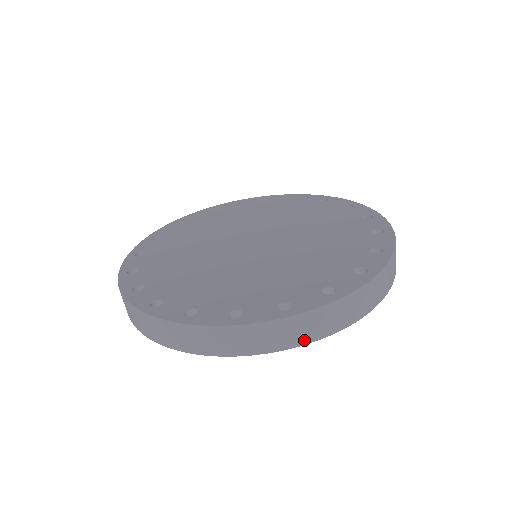
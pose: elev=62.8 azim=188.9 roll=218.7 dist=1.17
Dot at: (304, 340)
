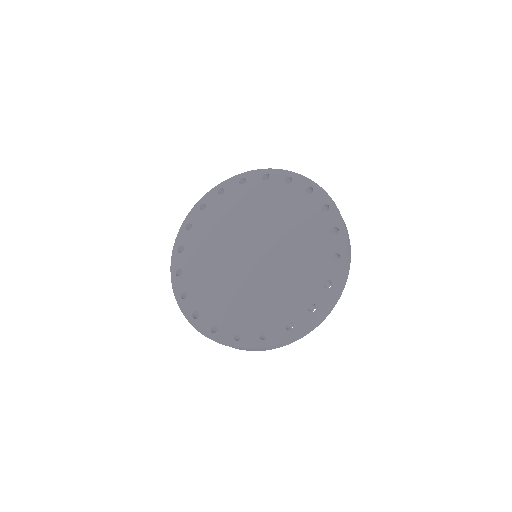
Dot at: (328, 314)
